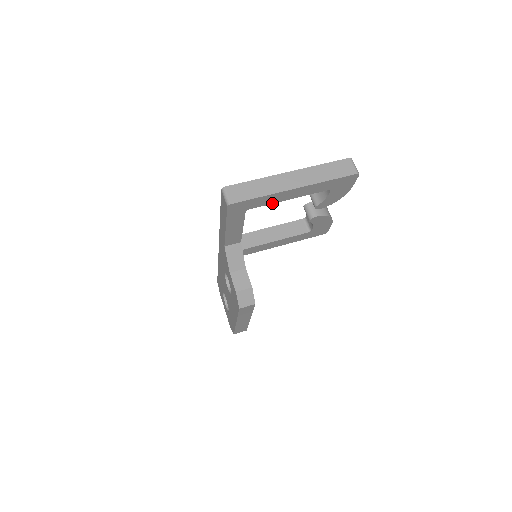
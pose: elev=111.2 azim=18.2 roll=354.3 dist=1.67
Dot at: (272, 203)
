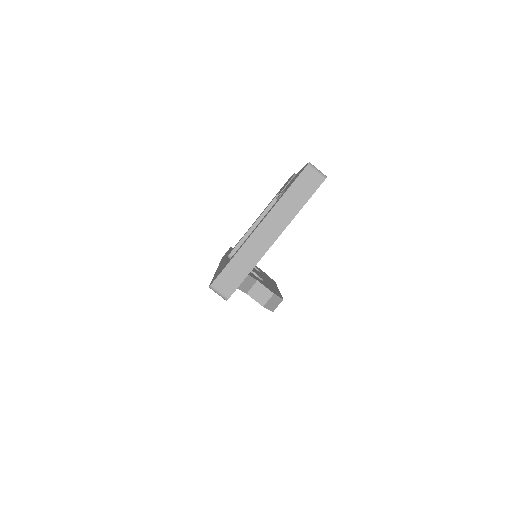
Dot at: occluded
